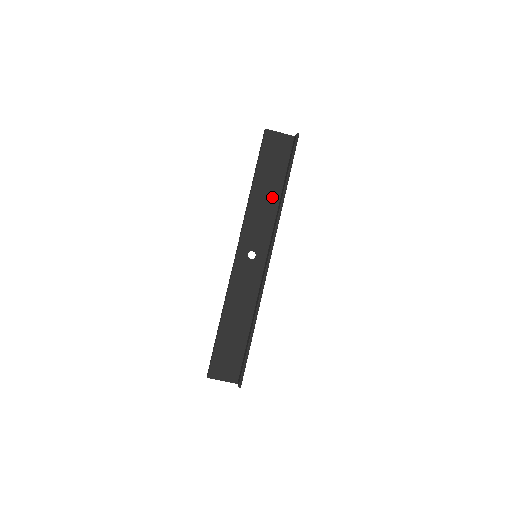
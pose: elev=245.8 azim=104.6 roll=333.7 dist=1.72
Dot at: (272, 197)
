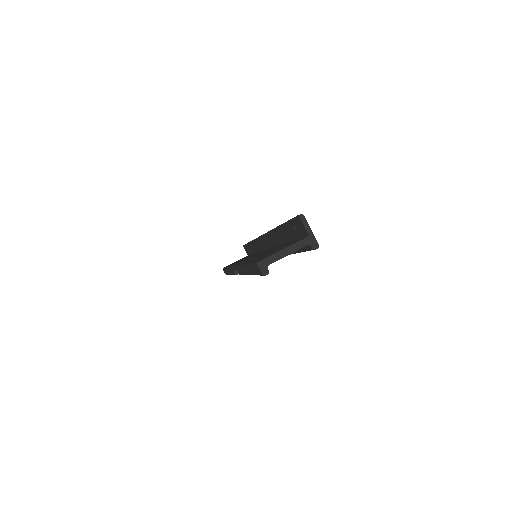
Dot at: occluded
